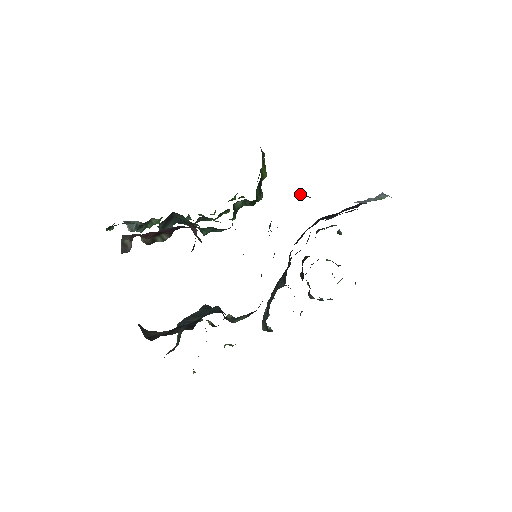
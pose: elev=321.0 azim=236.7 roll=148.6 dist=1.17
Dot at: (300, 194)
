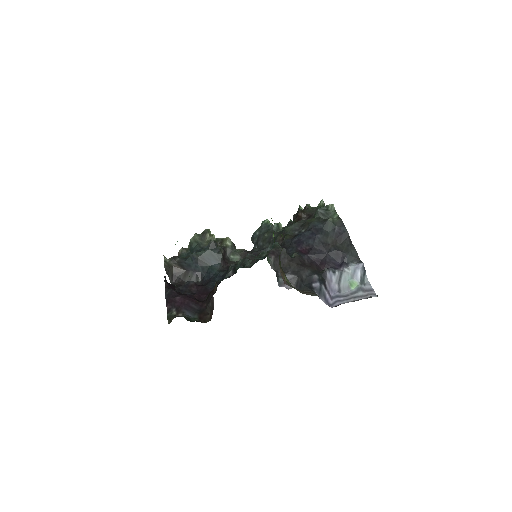
Dot at: (295, 282)
